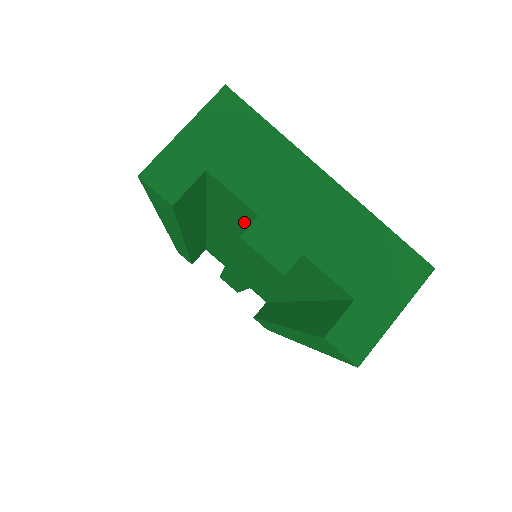
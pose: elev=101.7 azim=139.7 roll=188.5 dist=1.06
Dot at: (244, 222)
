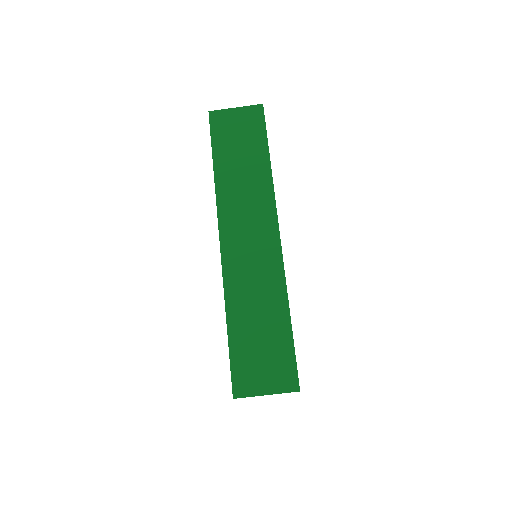
Dot at: occluded
